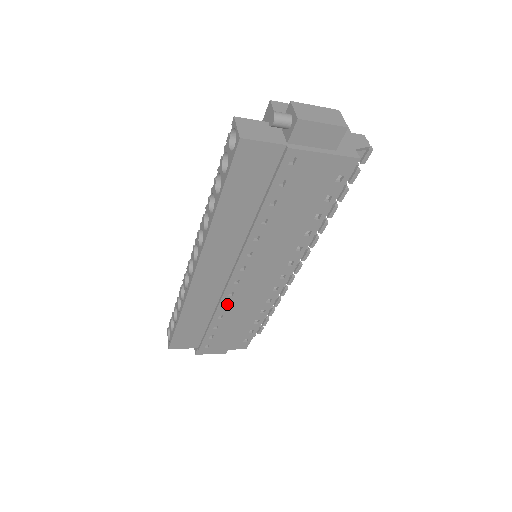
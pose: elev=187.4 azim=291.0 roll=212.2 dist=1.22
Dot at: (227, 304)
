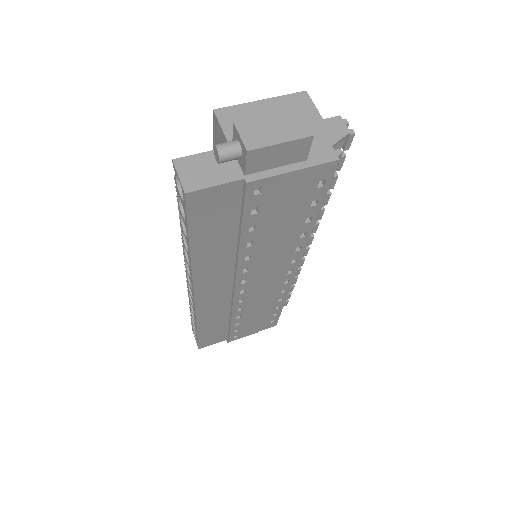
Dot at: (241, 307)
